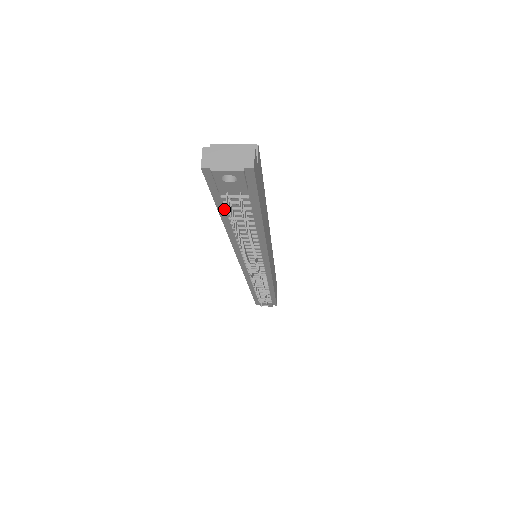
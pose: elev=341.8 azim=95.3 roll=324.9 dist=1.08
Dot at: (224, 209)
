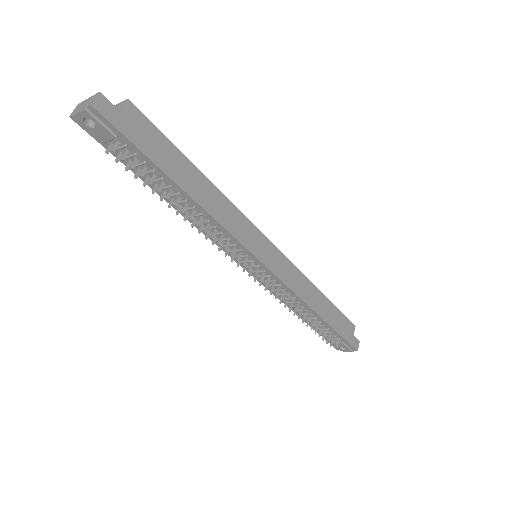
Dot at: (135, 170)
